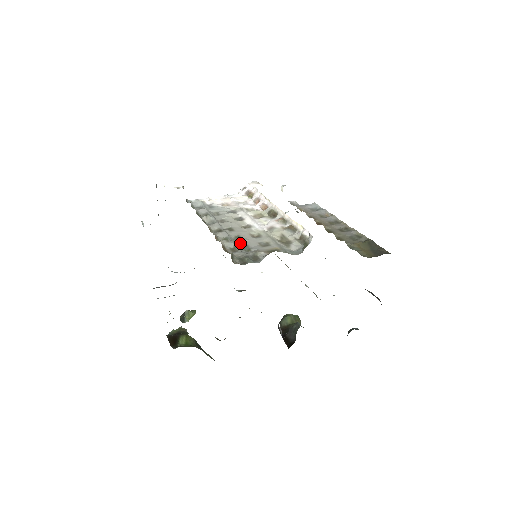
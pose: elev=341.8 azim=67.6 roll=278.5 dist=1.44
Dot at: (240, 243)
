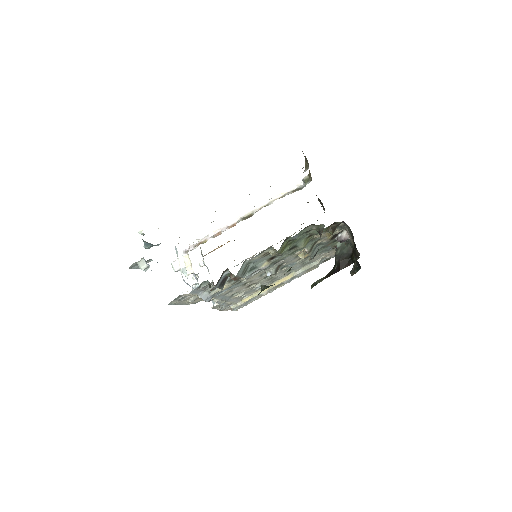
Dot at: occluded
